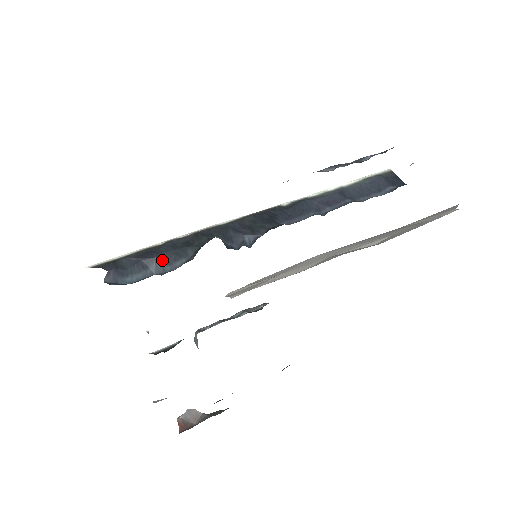
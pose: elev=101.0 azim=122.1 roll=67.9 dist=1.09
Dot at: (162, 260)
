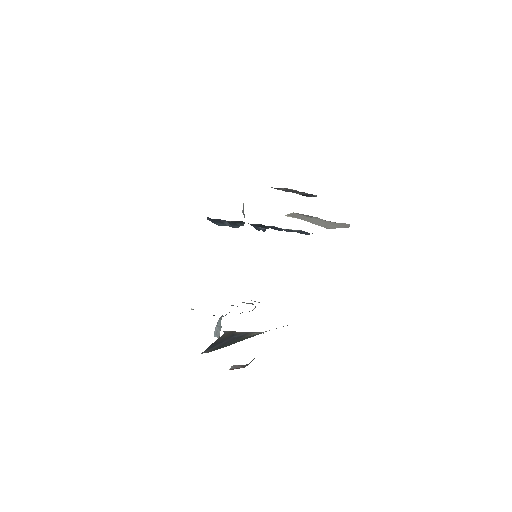
Dot at: (228, 223)
